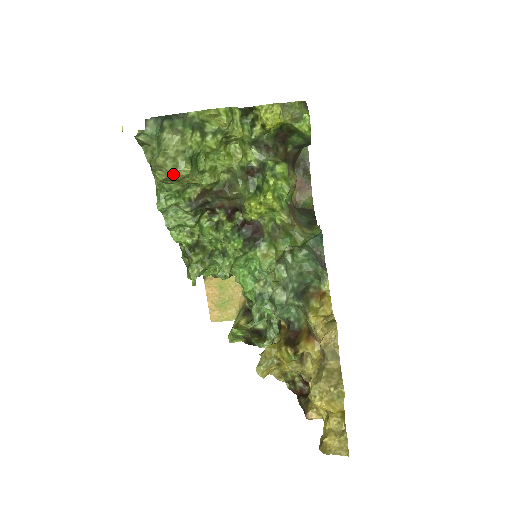
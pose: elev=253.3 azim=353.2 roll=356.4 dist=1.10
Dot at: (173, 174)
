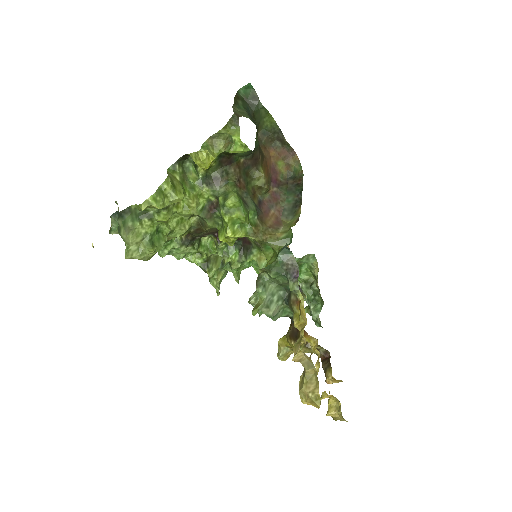
Dot at: (144, 259)
